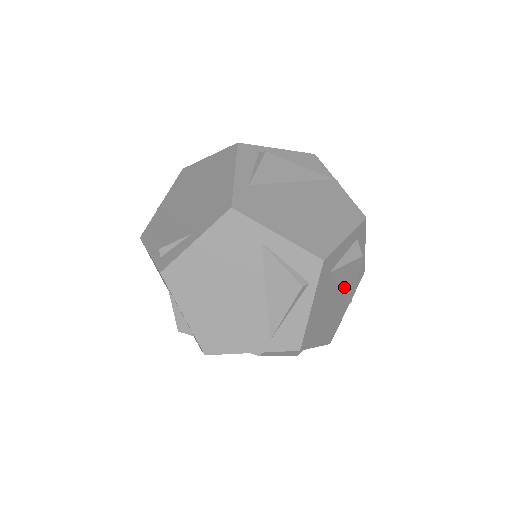
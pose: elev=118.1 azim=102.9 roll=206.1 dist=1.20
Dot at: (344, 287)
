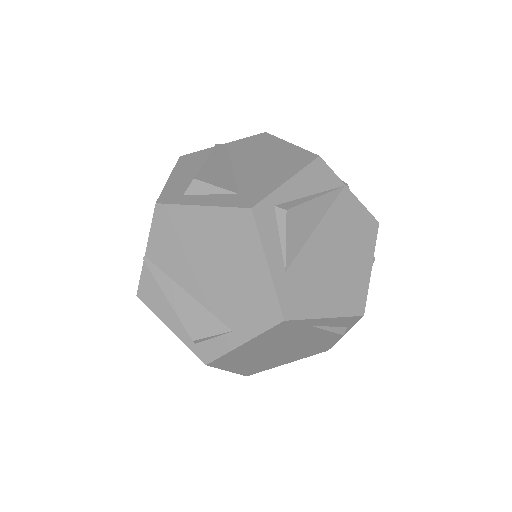
Dot at: occluded
